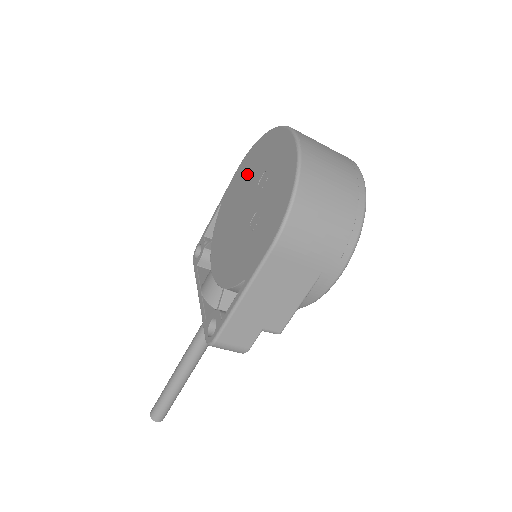
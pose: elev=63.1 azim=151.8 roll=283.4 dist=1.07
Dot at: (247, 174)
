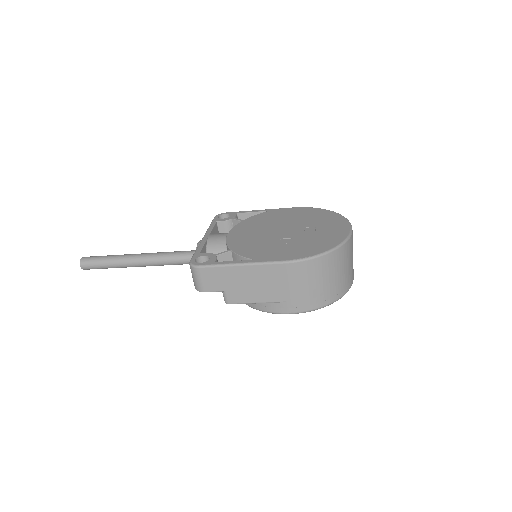
Dot at: (302, 216)
